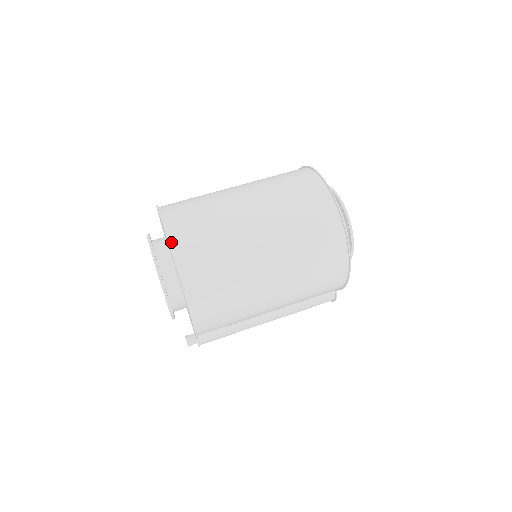
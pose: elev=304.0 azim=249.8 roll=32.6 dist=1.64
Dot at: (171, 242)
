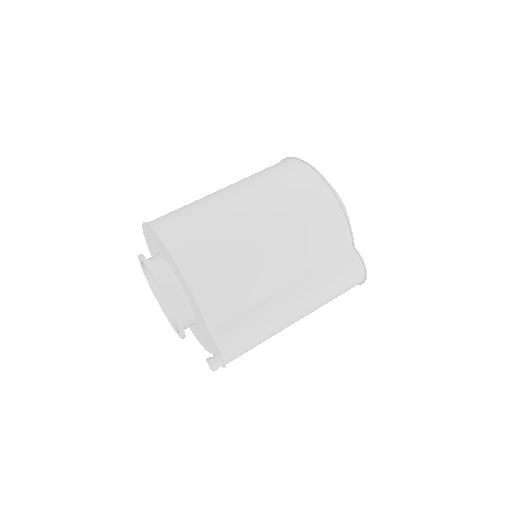
Dot at: occluded
